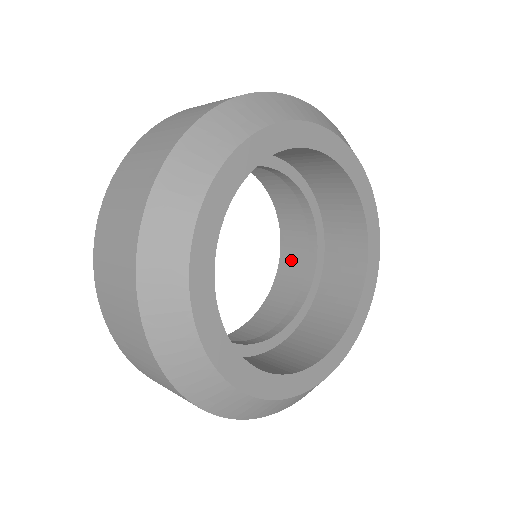
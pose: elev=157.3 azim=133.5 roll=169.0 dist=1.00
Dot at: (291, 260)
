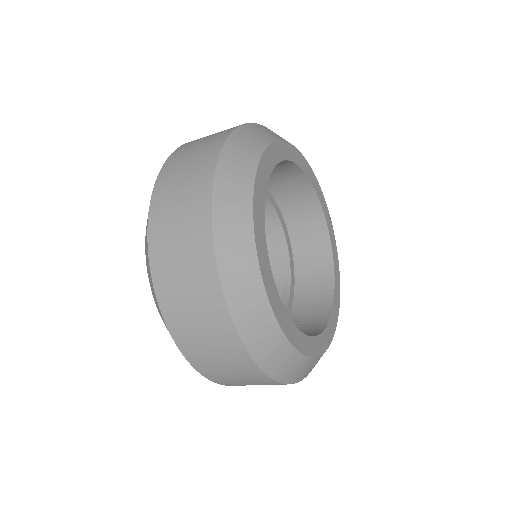
Dot at: occluded
